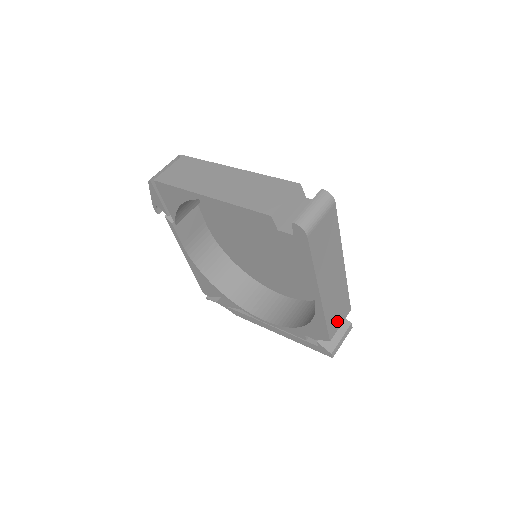
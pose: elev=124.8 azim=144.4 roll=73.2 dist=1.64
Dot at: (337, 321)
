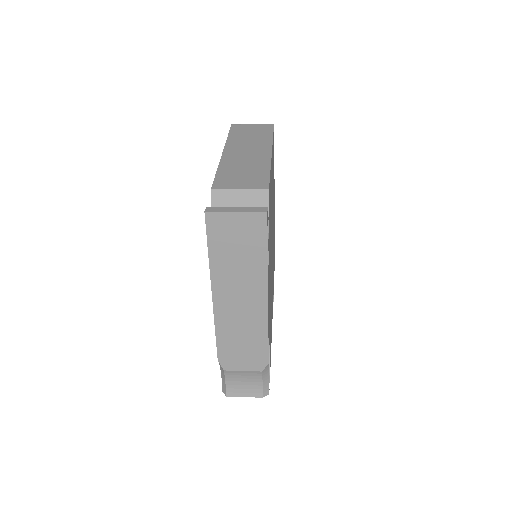
Dot at: (236, 182)
